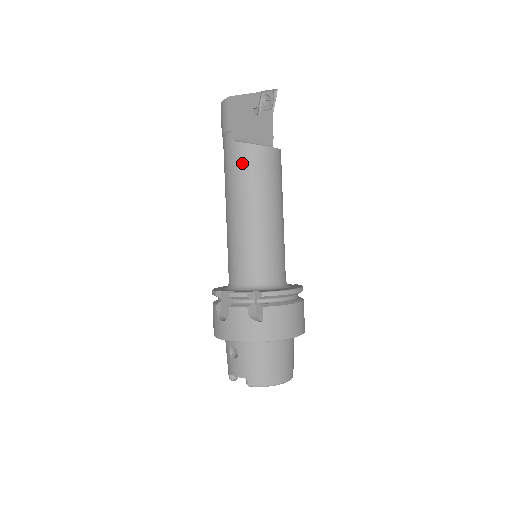
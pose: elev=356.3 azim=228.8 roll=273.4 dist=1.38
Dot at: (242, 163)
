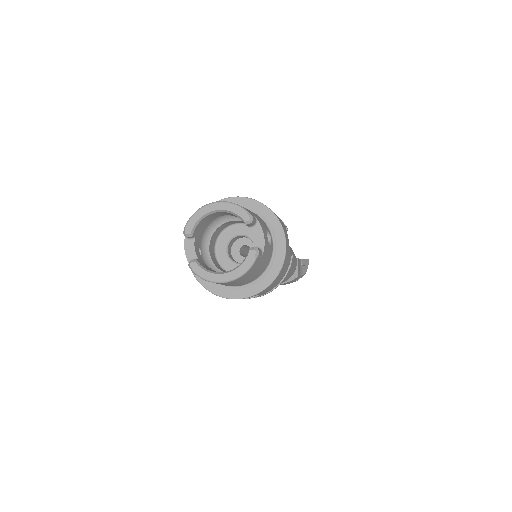
Dot at: occluded
